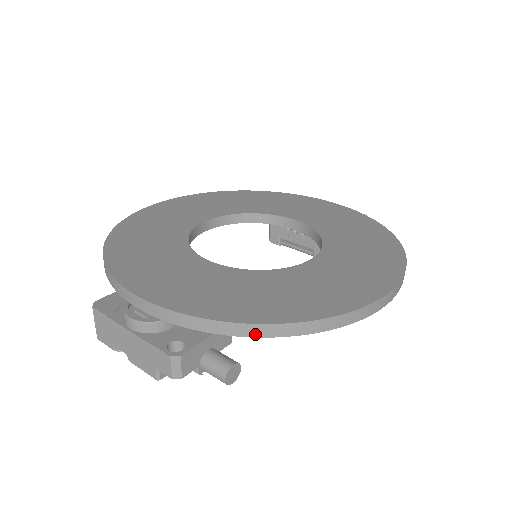
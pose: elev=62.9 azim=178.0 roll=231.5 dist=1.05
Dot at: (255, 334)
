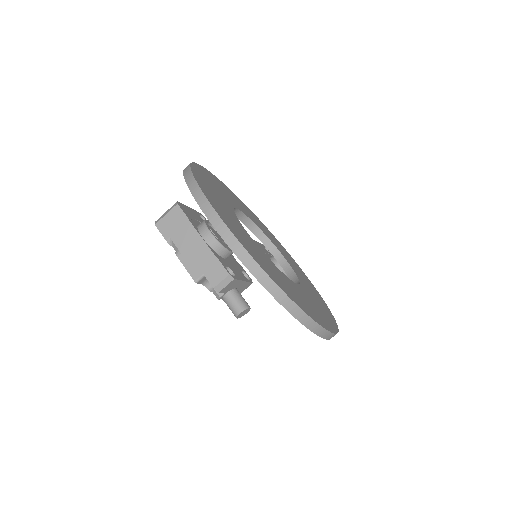
Dot at: (280, 300)
